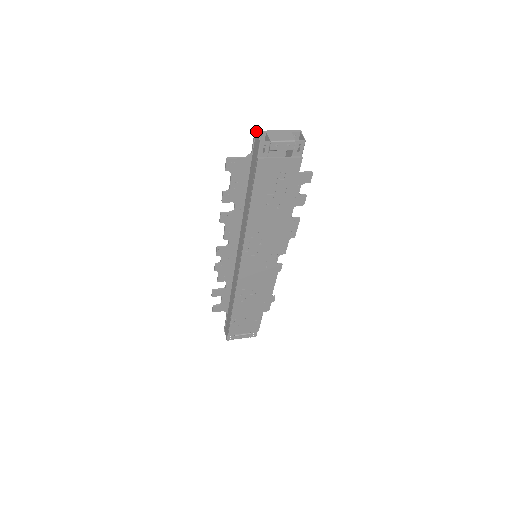
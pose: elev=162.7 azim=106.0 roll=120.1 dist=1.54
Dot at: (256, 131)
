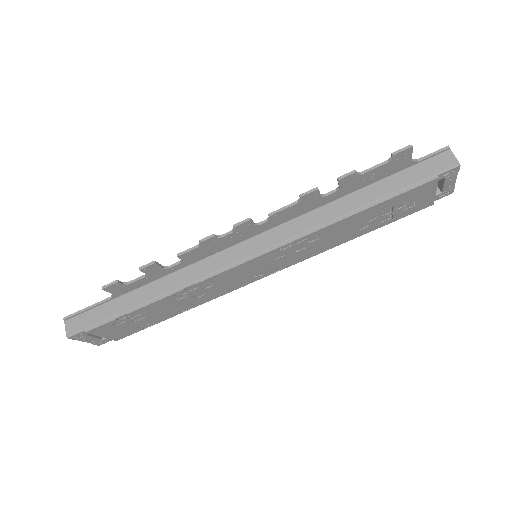
Dot at: (449, 147)
